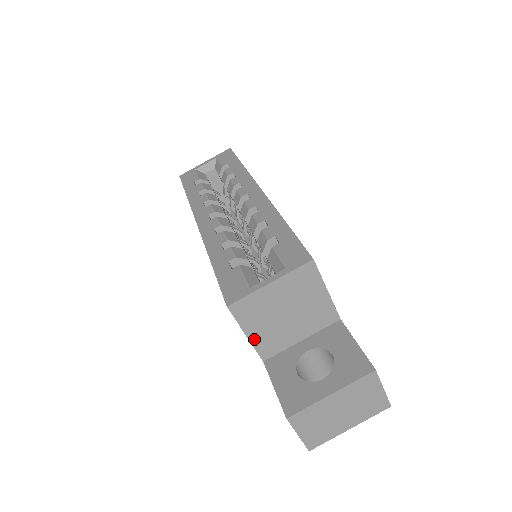
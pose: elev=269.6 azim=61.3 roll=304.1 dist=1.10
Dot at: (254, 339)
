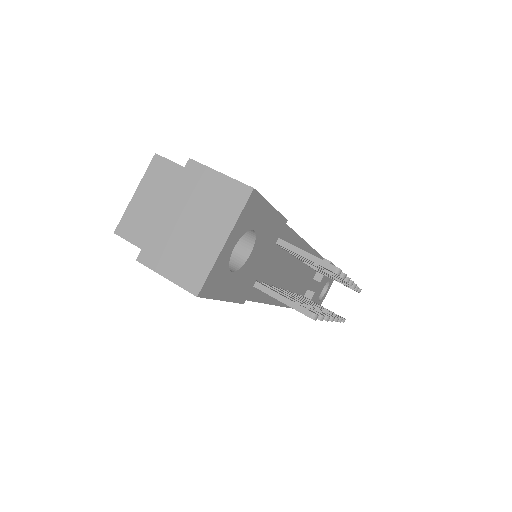
Dot at: occluded
